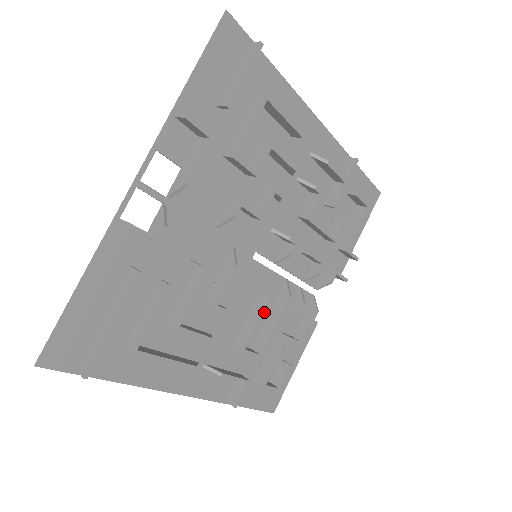
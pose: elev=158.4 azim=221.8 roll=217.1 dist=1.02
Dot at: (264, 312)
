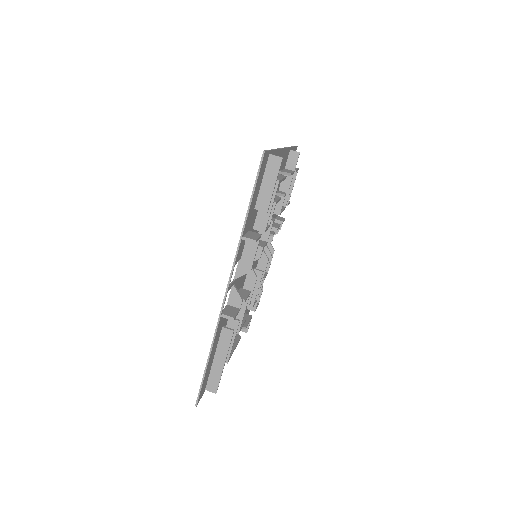
Dot at: occluded
